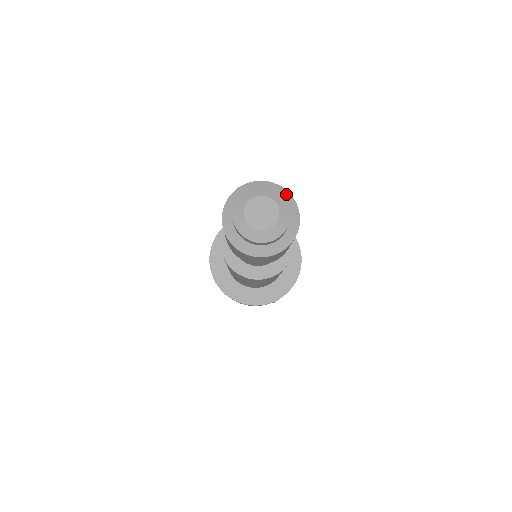
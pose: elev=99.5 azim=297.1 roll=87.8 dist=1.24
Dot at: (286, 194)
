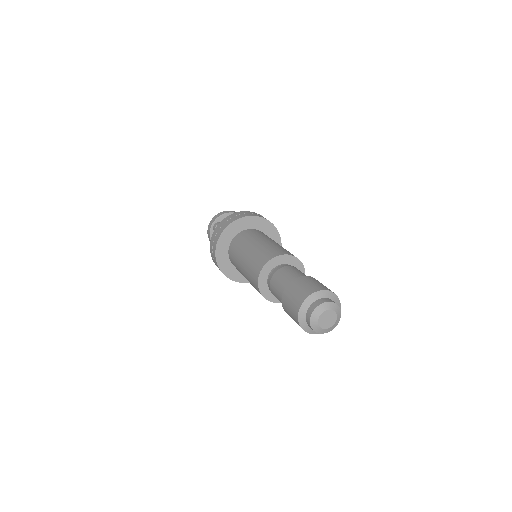
Dot at: (328, 293)
